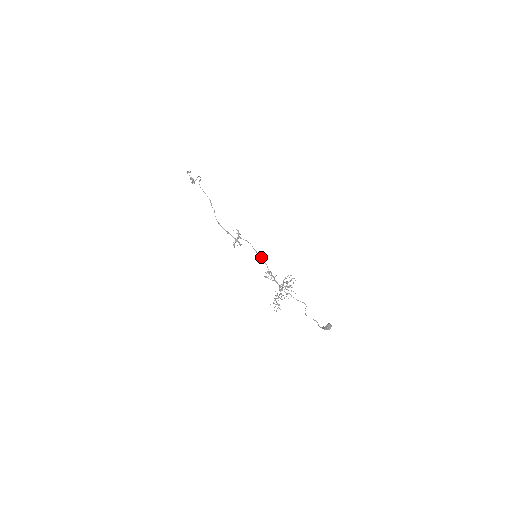
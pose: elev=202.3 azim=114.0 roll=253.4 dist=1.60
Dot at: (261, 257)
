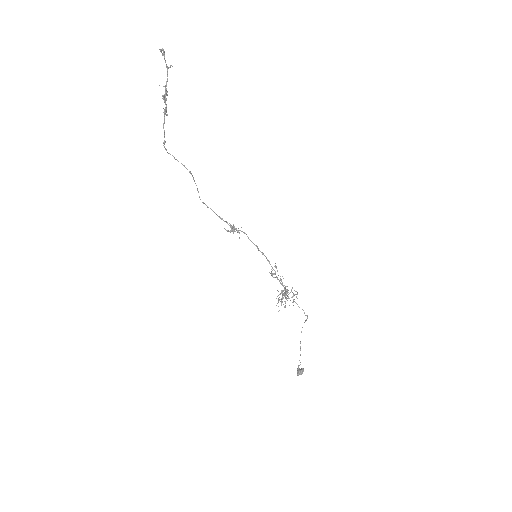
Dot at: (264, 255)
